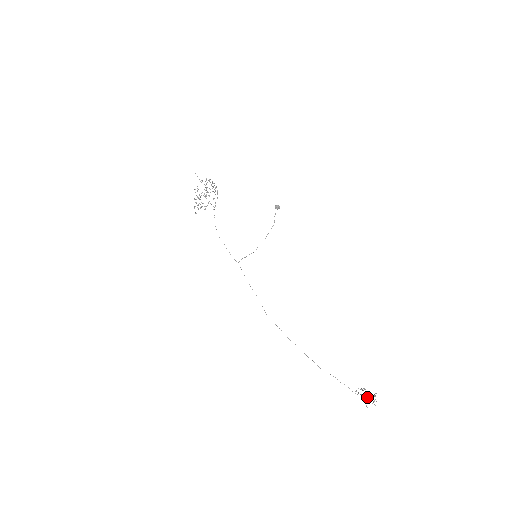
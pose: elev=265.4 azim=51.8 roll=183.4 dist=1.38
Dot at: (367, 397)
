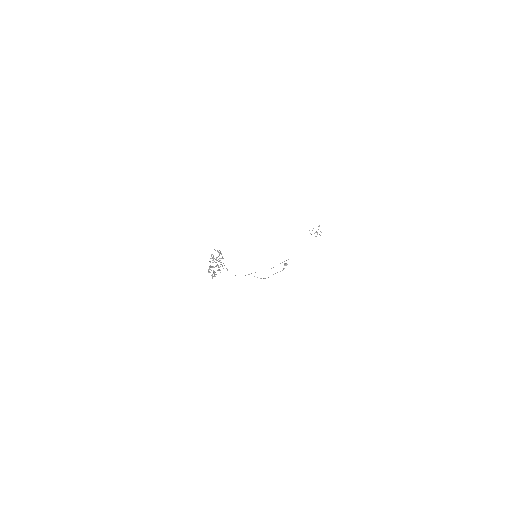
Dot at: occluded
